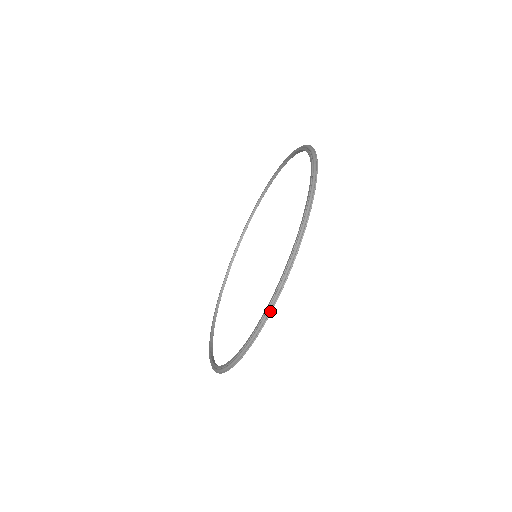
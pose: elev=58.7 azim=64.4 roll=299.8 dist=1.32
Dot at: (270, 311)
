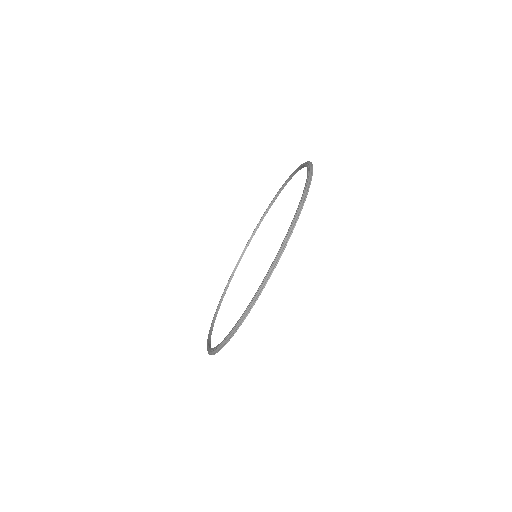
Dot at: (295, 222)
